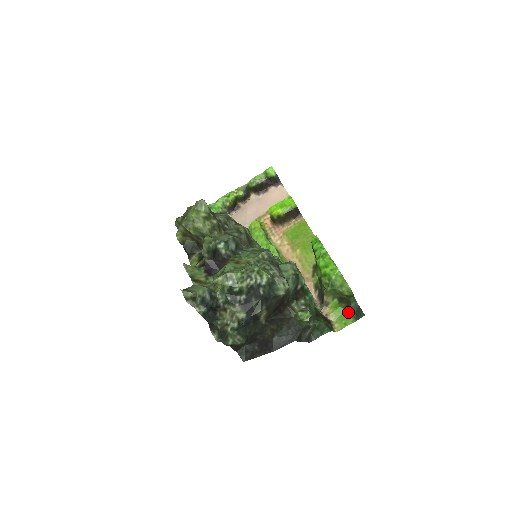
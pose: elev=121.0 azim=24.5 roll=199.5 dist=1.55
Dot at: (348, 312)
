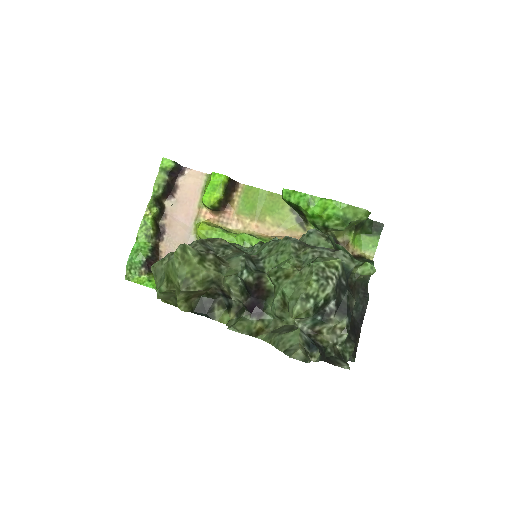
Dot at: (366, 234)
